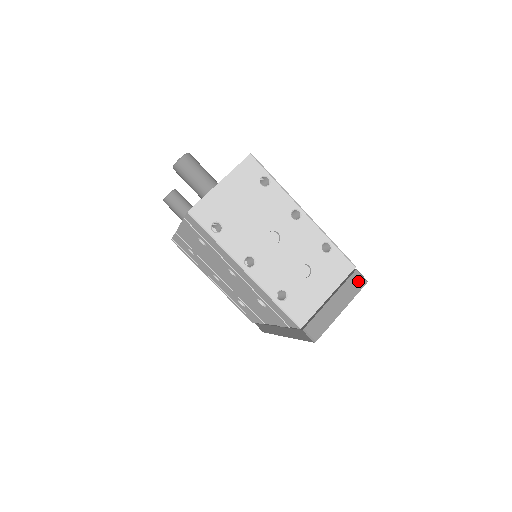
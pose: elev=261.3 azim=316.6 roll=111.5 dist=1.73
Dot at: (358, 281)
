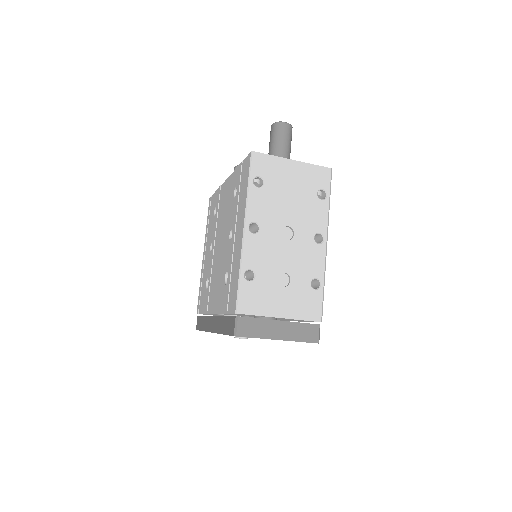
Dot at: (313, 334)
